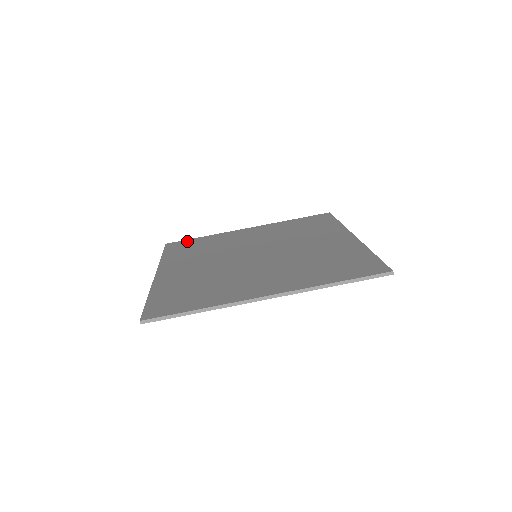
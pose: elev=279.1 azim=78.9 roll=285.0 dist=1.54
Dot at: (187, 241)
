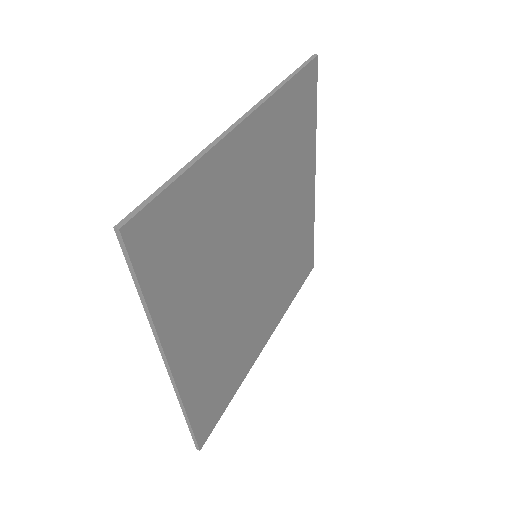
Dot at: occluded
